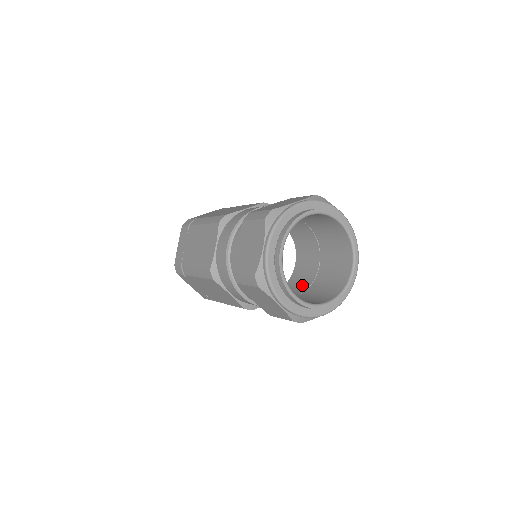
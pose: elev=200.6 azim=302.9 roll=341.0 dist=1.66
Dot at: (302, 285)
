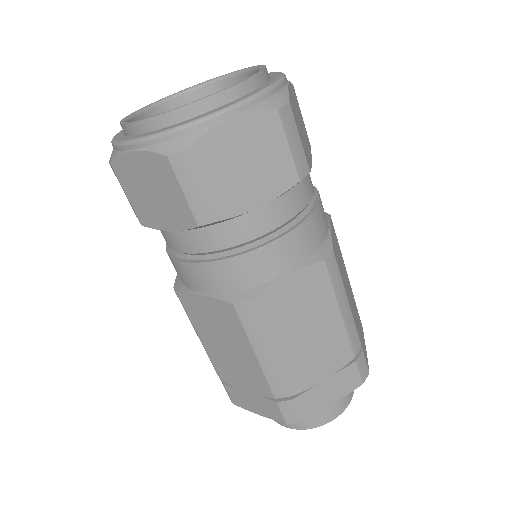
Dot at: occluded
